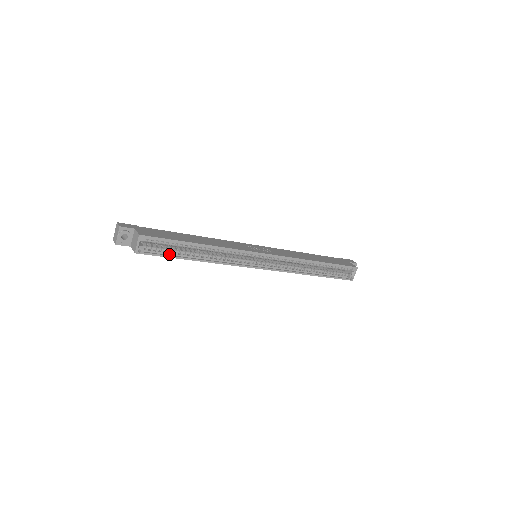
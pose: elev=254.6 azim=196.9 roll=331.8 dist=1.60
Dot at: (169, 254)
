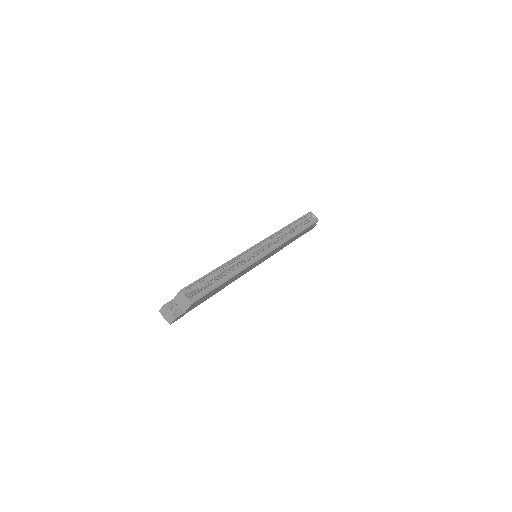
Dot at: (210, 289)
